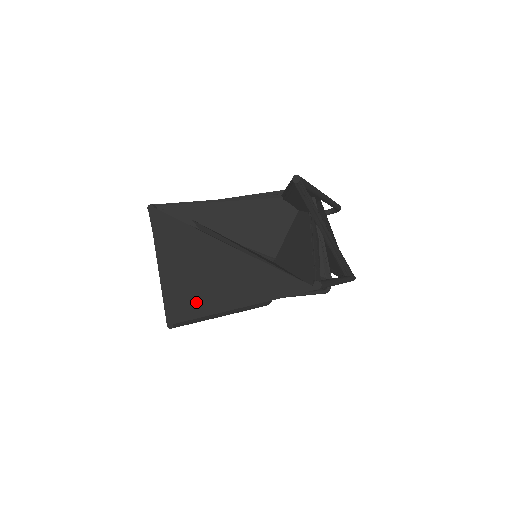
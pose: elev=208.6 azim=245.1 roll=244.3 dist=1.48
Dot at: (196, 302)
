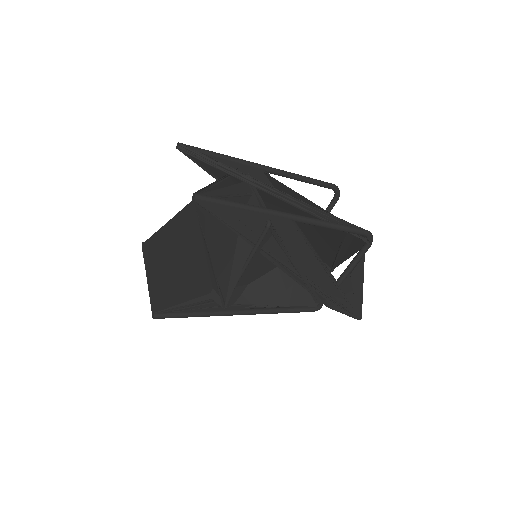
Dot at: (159, 283)
